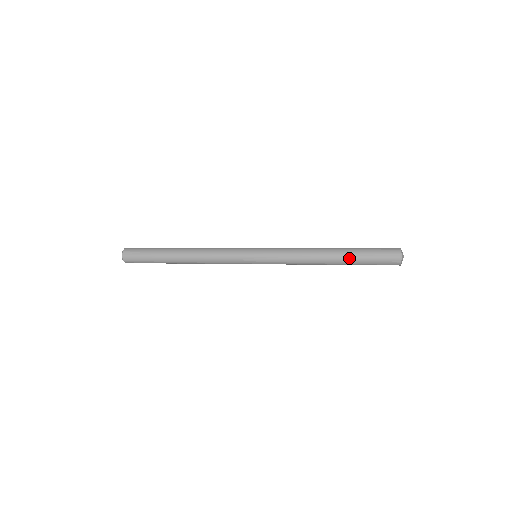
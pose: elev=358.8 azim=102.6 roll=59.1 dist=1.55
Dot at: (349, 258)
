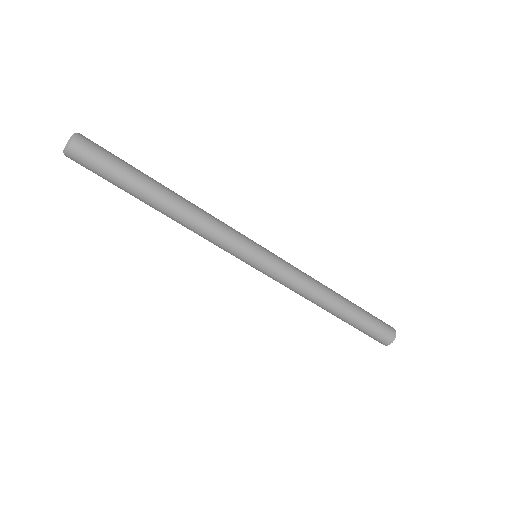
Dot at: (354, 304)
